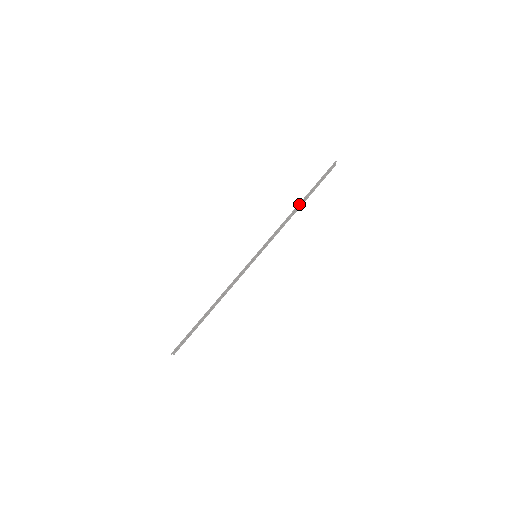
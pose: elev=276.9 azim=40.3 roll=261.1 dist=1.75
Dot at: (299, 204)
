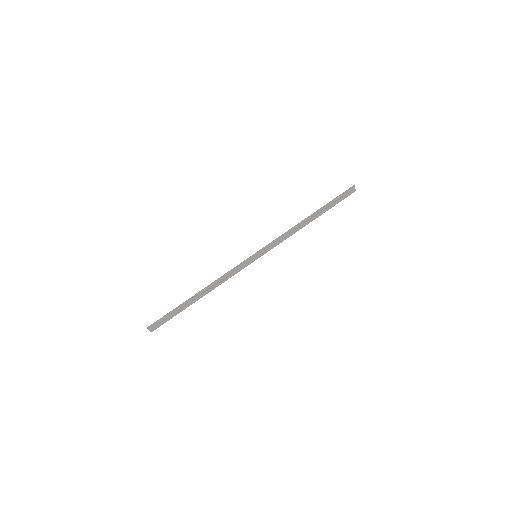
Dot at: (309, 216)
